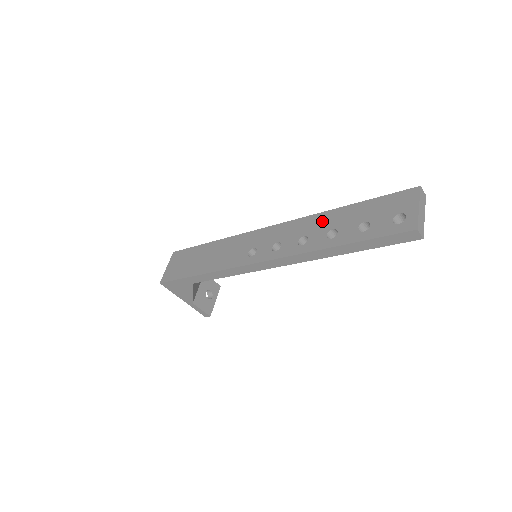
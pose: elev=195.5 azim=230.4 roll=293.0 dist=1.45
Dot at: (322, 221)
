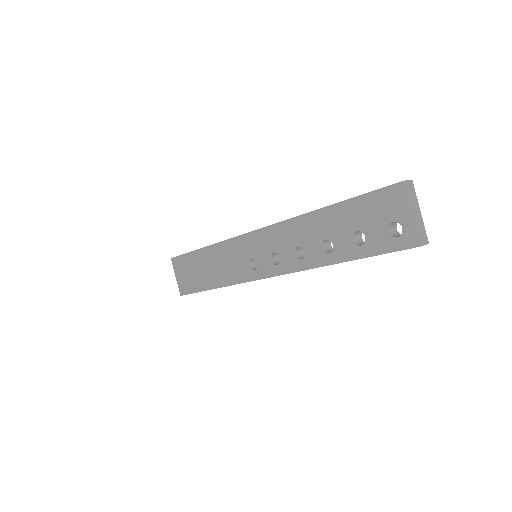
Dot at: (309, 228)
